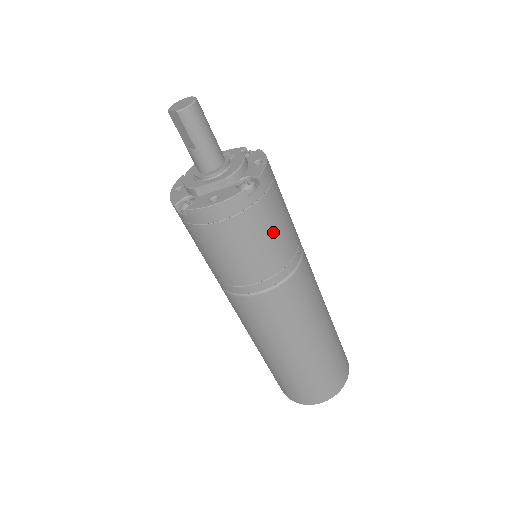
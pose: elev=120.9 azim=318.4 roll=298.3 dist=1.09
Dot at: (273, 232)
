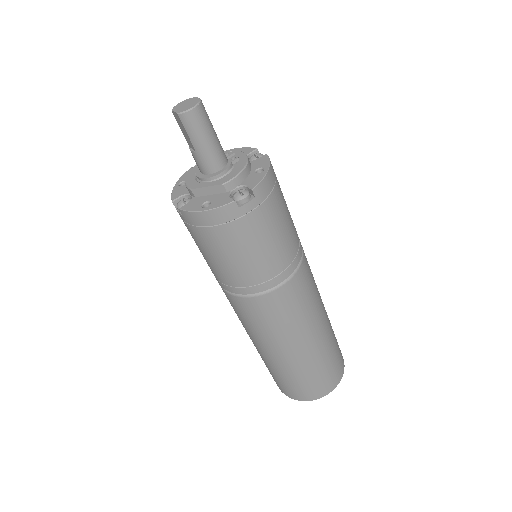
Dot at: (265, 242)
